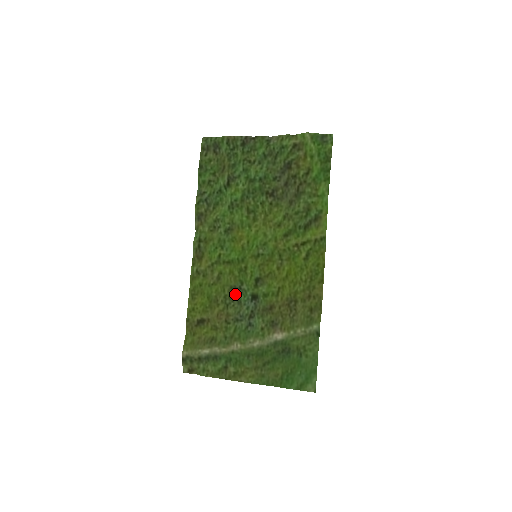
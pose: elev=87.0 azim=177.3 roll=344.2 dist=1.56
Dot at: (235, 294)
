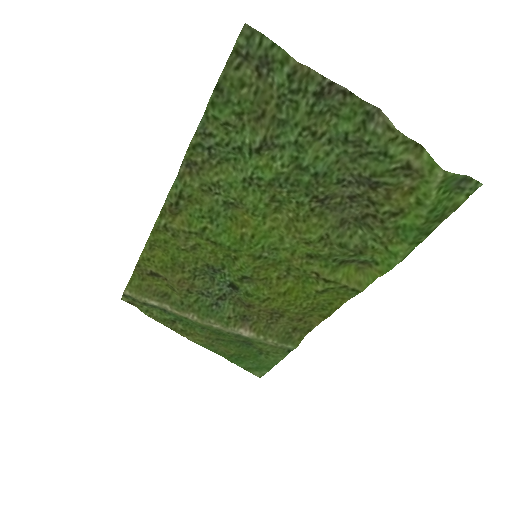
Dot at: (210, 271)
